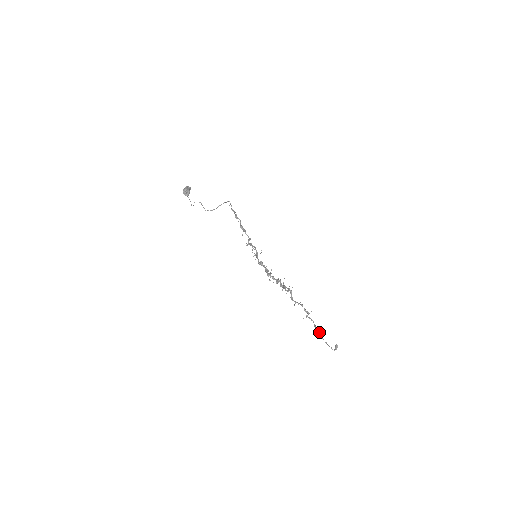
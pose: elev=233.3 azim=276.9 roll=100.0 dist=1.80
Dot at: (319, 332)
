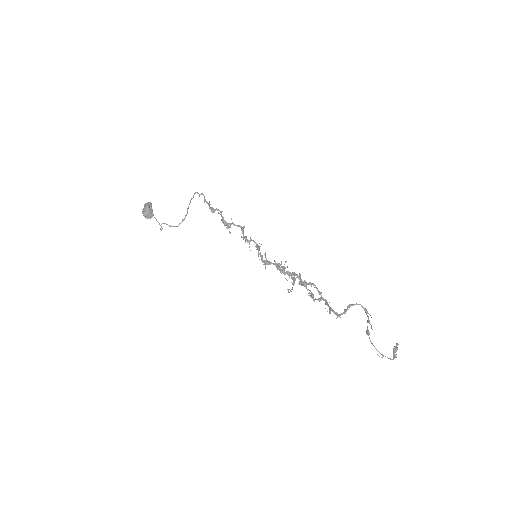
Dot at: (367, 334)
